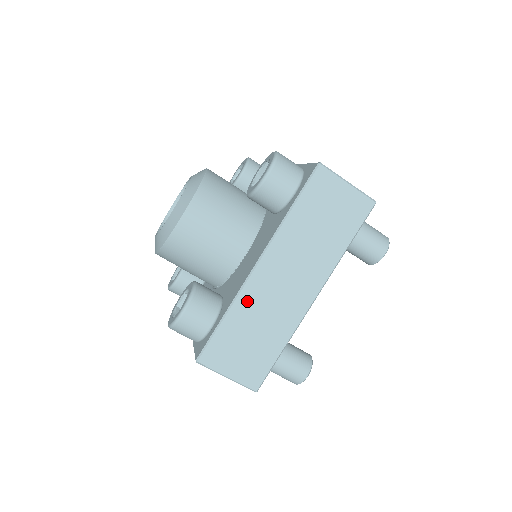
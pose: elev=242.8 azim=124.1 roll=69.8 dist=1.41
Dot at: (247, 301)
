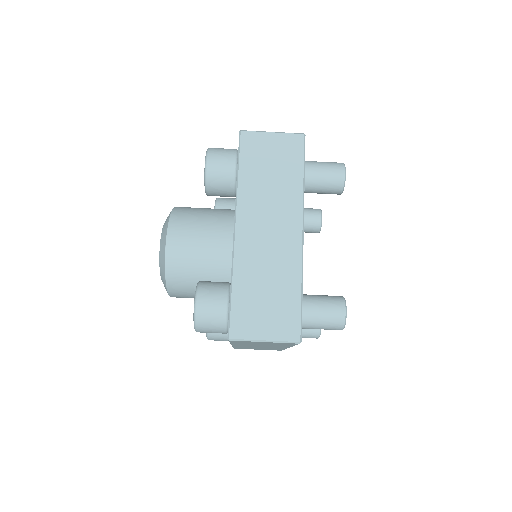
Dot at: (244, 263)
